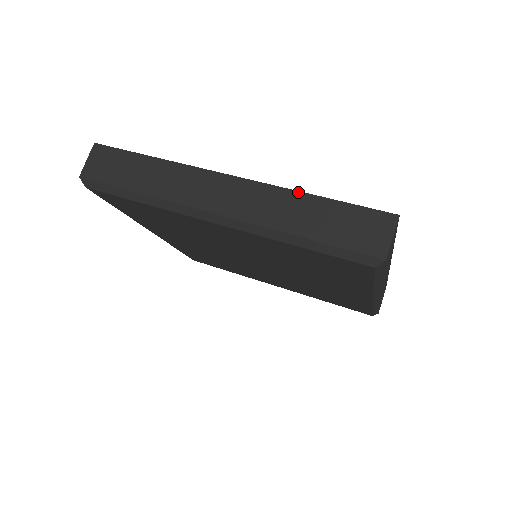
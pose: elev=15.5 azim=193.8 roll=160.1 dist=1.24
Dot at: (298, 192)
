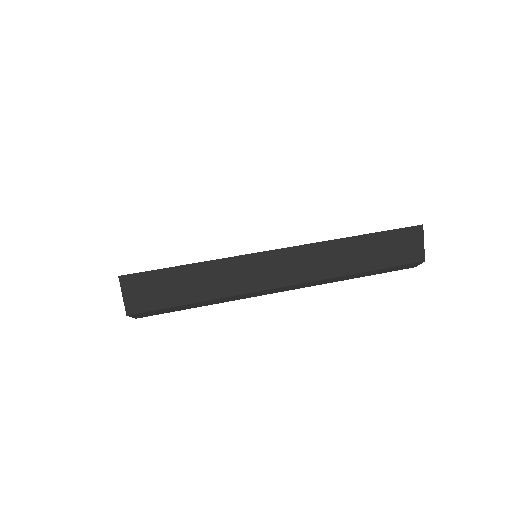
Dot at: (344, 239)
